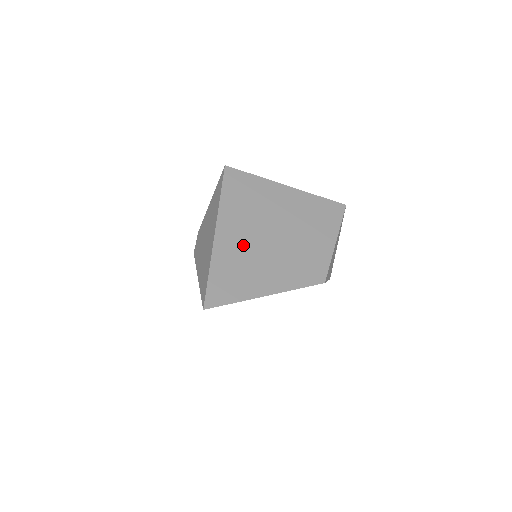
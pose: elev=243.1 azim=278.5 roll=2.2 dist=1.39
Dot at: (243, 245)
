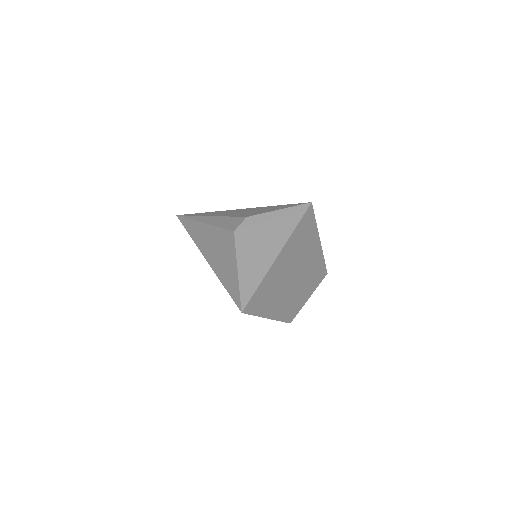
Dot at: (282, 274)
